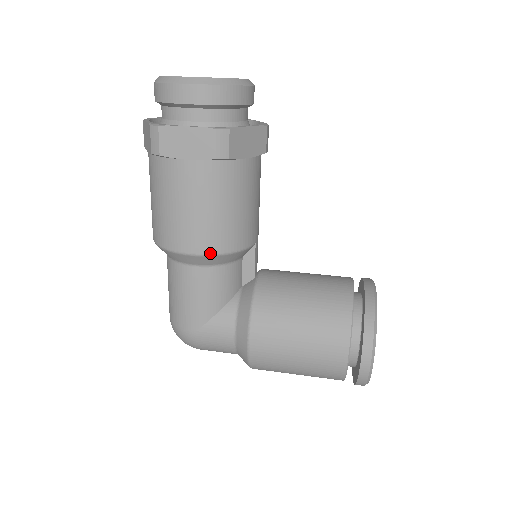
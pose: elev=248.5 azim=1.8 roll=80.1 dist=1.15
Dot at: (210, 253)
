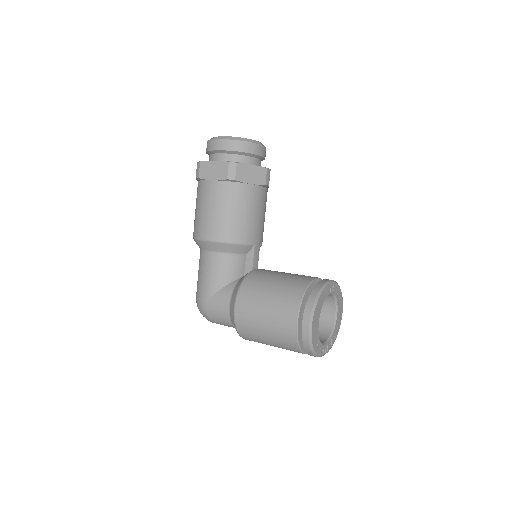
Dot at: (219, 240)
